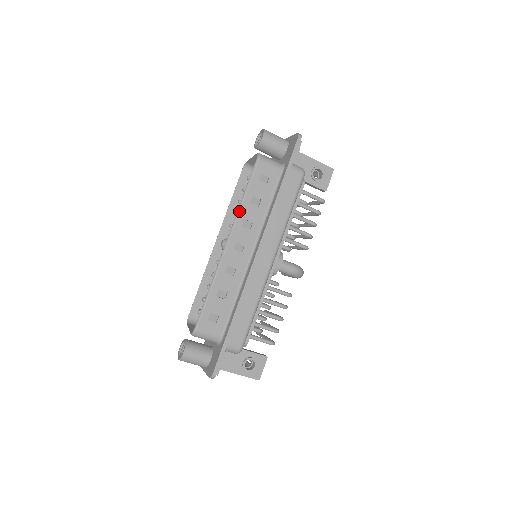
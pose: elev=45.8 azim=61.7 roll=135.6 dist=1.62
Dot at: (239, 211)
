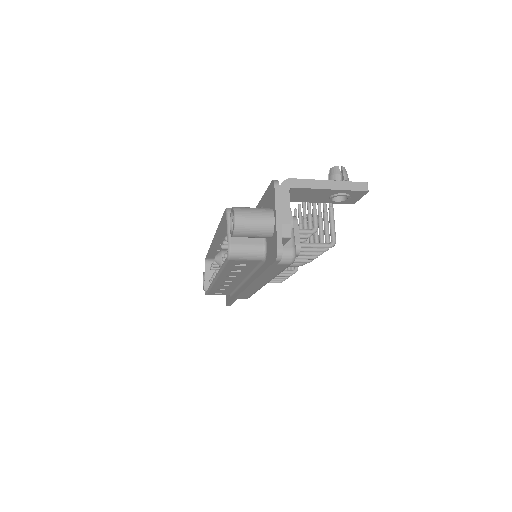
Dot at: (219, 274)
